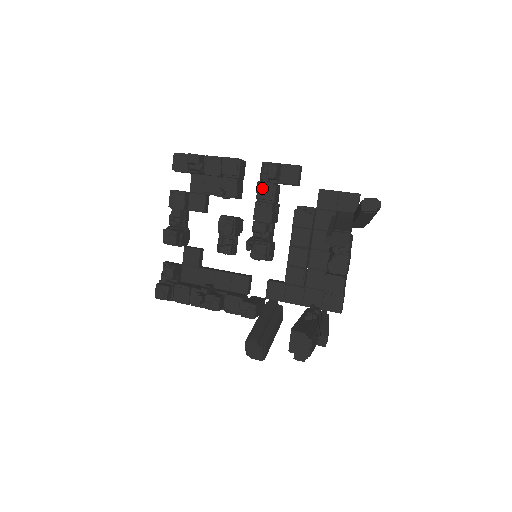
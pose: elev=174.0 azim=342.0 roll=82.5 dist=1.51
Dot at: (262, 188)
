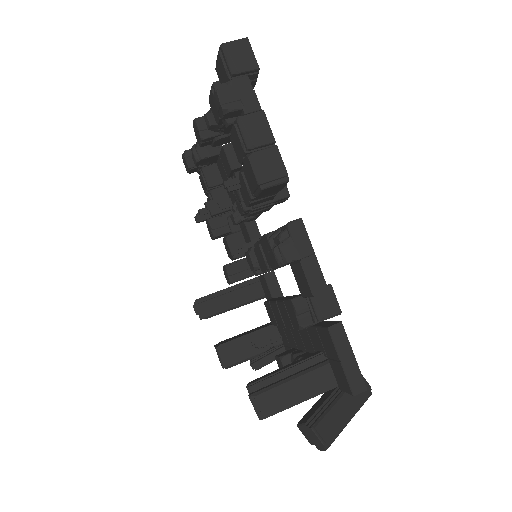
Dot at: (266, 246)
